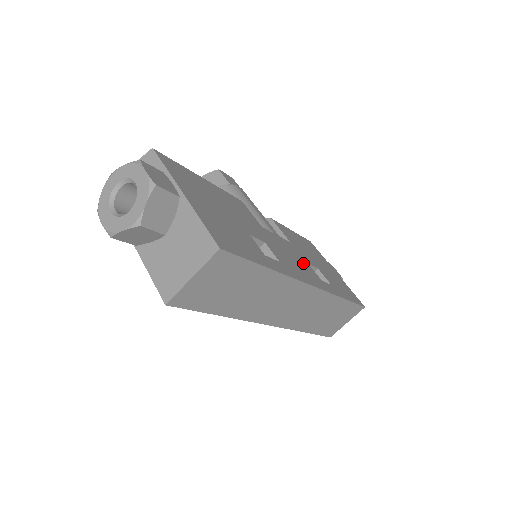
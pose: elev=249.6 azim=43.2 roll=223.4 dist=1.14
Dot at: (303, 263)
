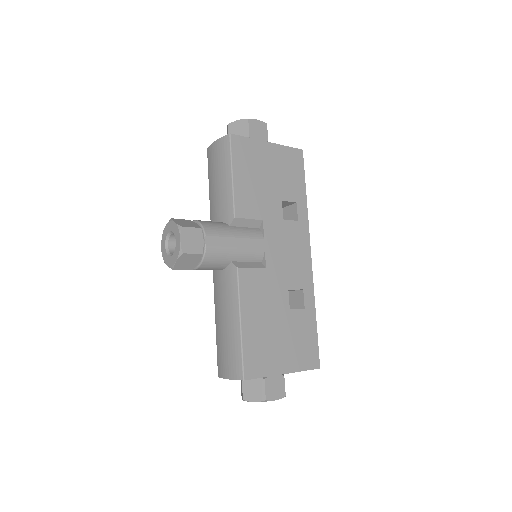
Dot at: (287, 234)
